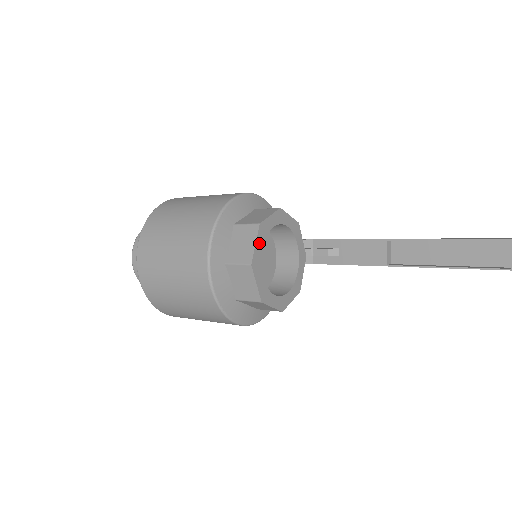
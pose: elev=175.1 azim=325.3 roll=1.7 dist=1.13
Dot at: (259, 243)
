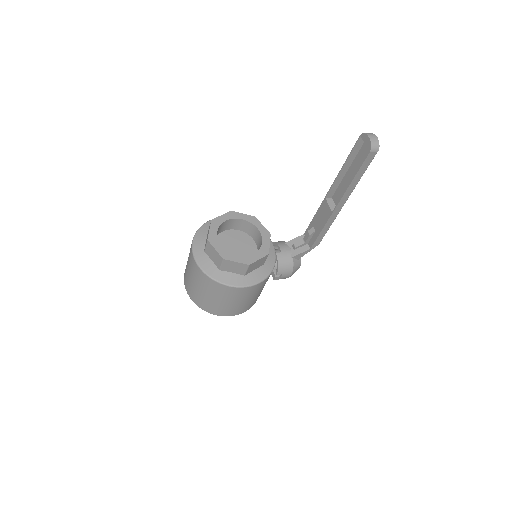
Dot at: (213, 229)
